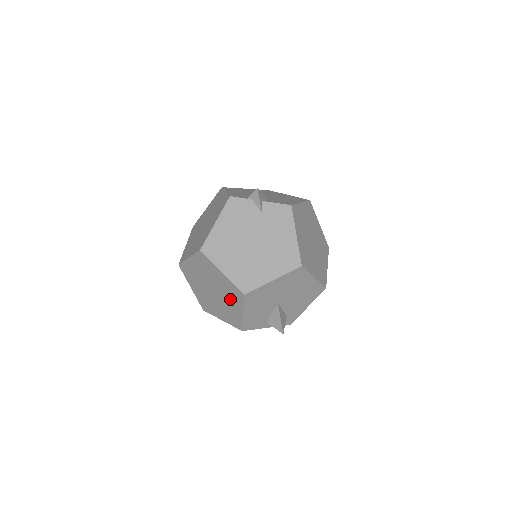
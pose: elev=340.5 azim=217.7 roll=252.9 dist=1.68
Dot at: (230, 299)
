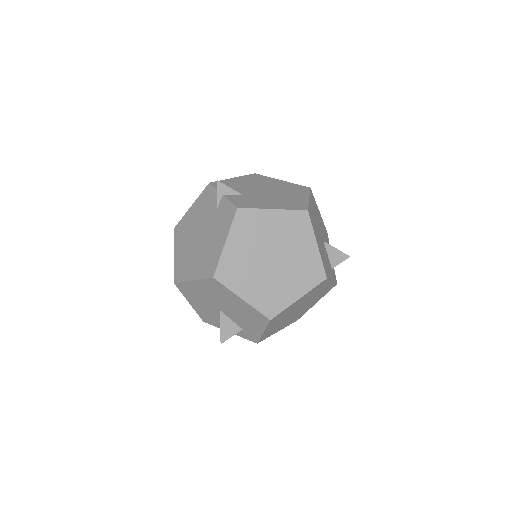
Dot at: occluded
